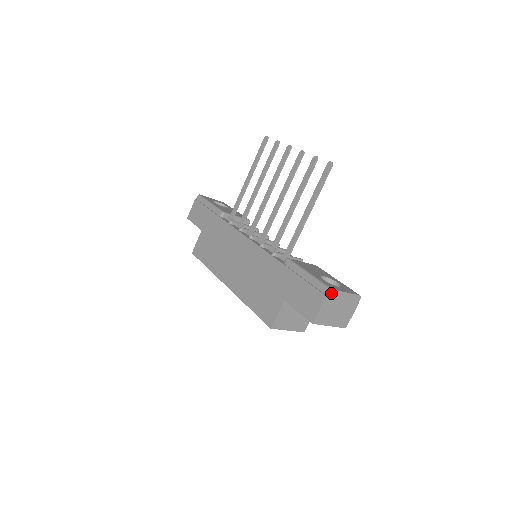
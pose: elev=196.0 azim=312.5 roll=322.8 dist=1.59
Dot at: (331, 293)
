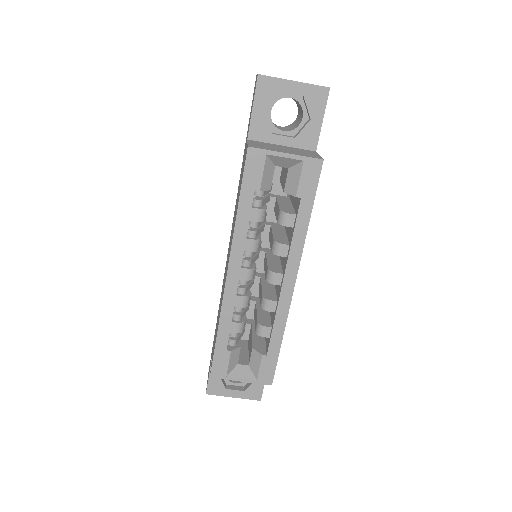
Dot at: occluded
